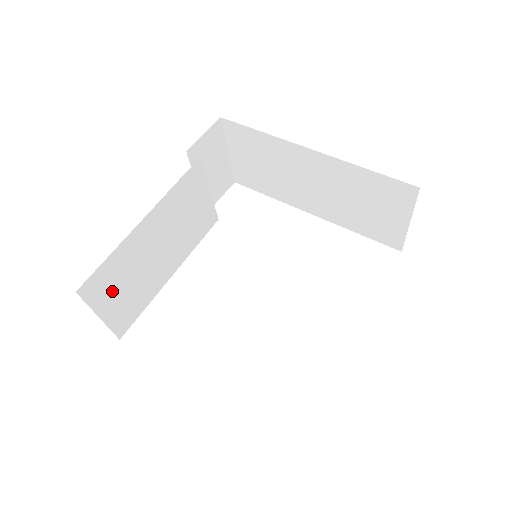
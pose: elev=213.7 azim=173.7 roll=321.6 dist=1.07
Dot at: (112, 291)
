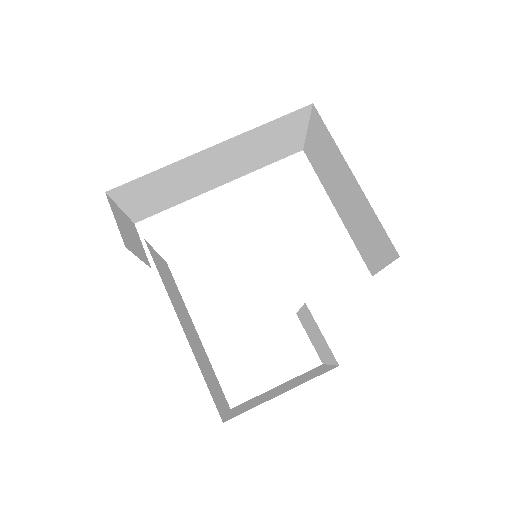
Dot at: (215, 392)
